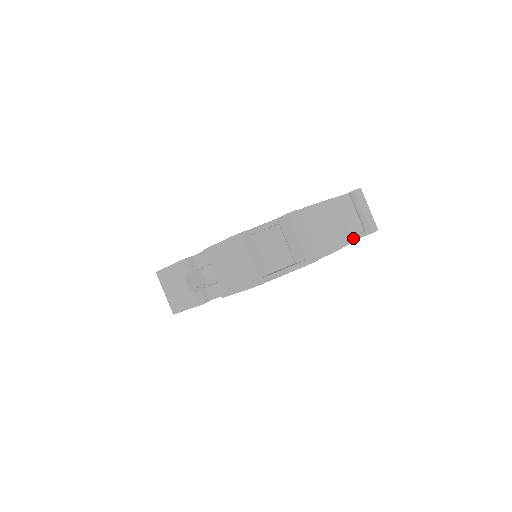
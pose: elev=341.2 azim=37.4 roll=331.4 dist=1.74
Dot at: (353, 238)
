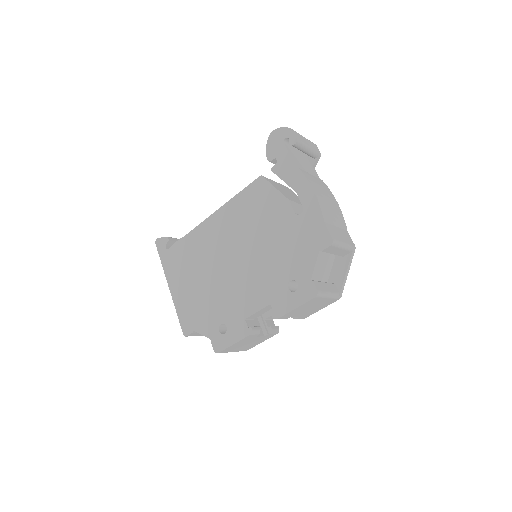
Dot at: (317, 176)
